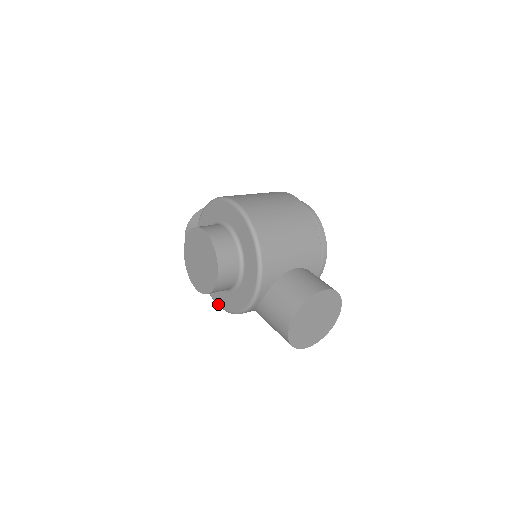
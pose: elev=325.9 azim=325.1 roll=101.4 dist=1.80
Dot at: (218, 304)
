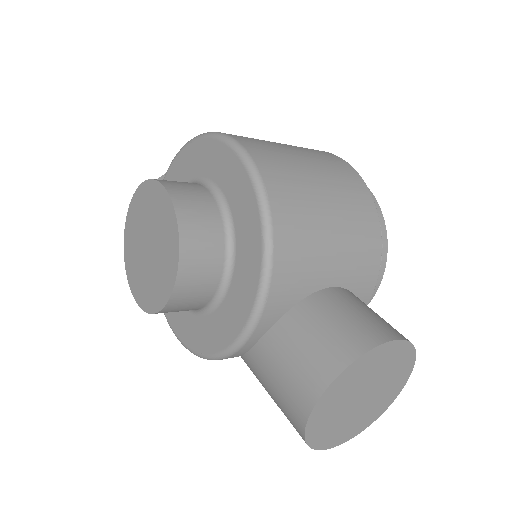
Dot at: (175, 333)
